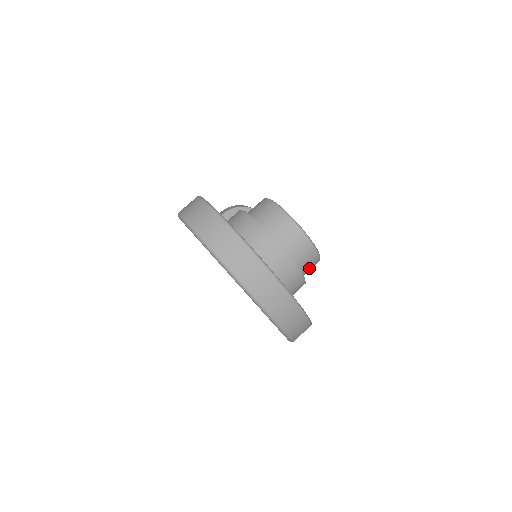
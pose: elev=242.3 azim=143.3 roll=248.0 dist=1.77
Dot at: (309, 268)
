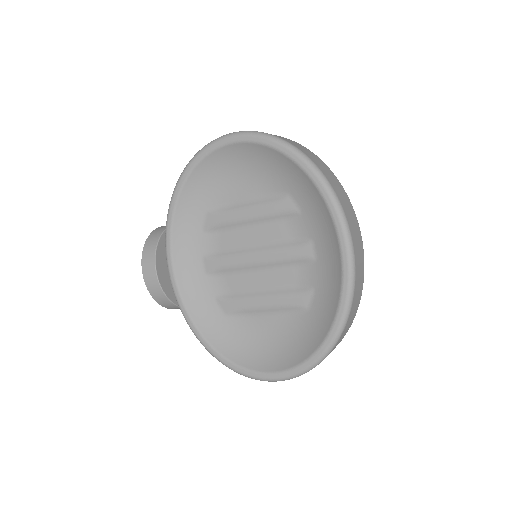
Dot at: occluded
